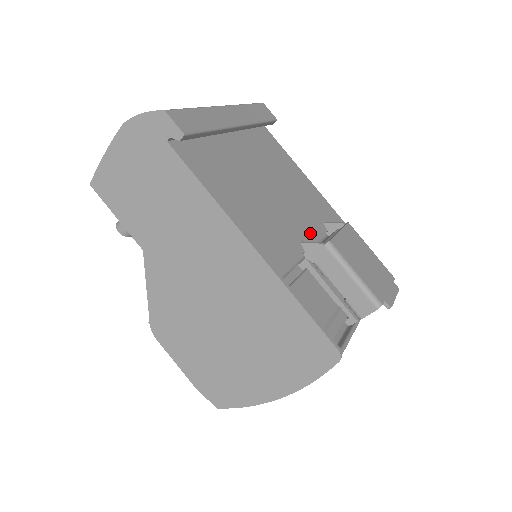
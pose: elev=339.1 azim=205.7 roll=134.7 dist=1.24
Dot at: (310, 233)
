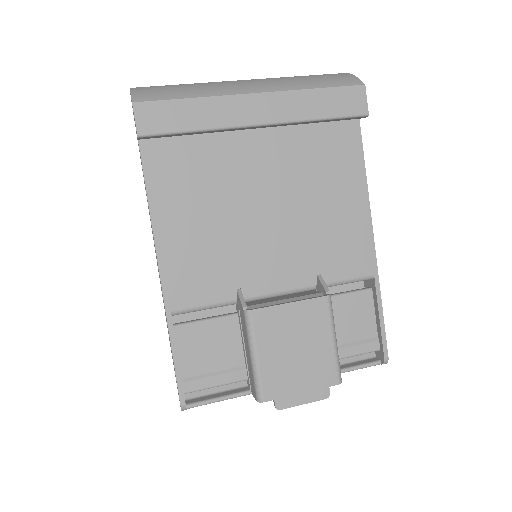
Dot at: (281, 279)
